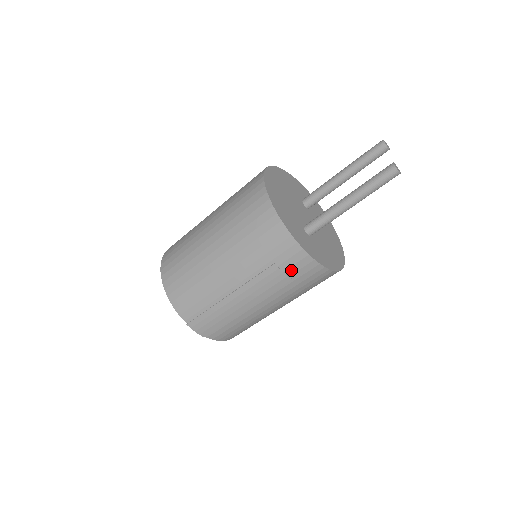
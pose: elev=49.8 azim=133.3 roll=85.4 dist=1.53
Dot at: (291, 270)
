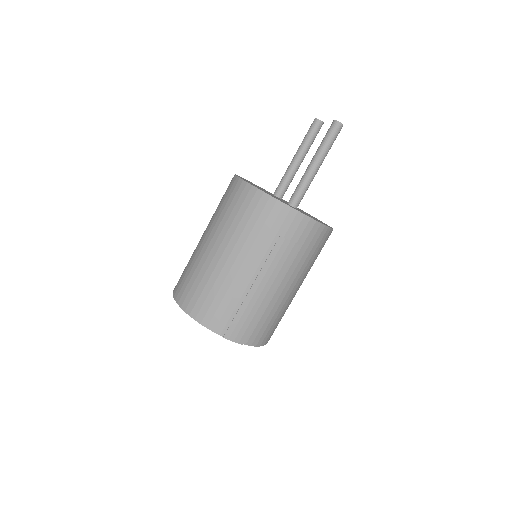
Dot at: (296, 236)
